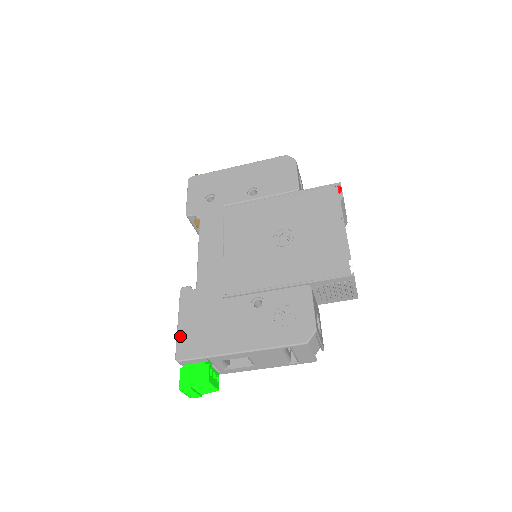
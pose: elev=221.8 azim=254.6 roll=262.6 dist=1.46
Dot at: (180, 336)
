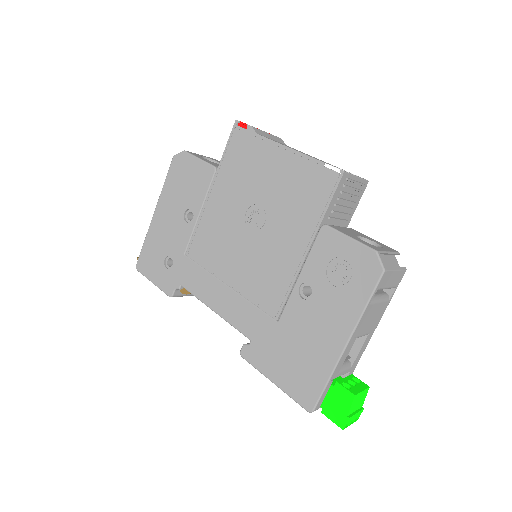
Dot at: (288, 391)
